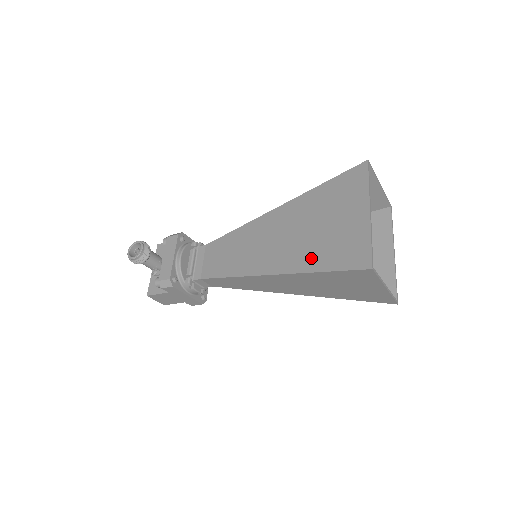
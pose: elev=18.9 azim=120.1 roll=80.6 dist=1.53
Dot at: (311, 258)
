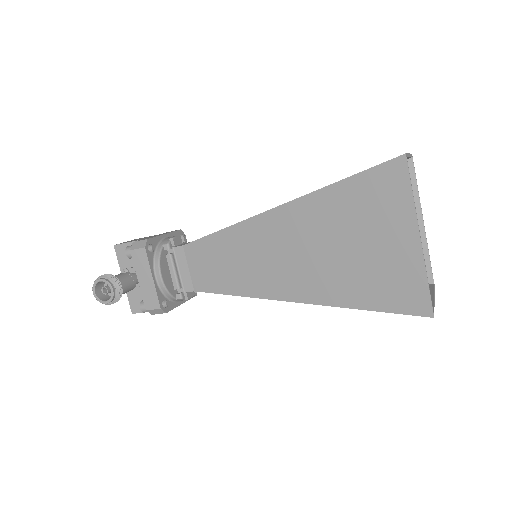
Dot at: (346, 290)
